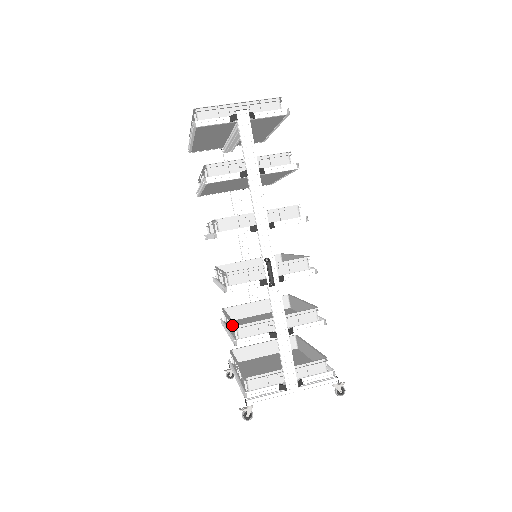
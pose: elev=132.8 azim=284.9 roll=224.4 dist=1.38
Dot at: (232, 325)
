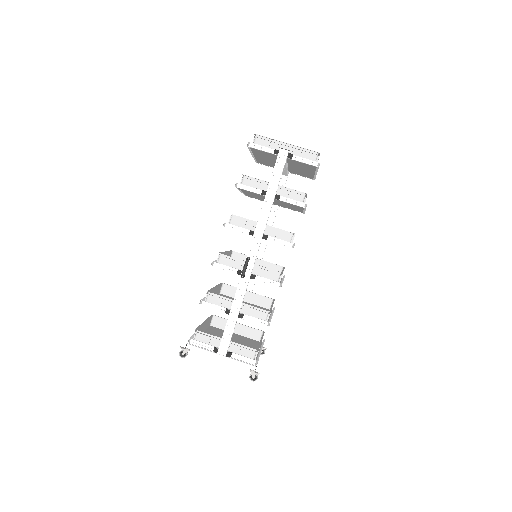
Dot at: occluded
